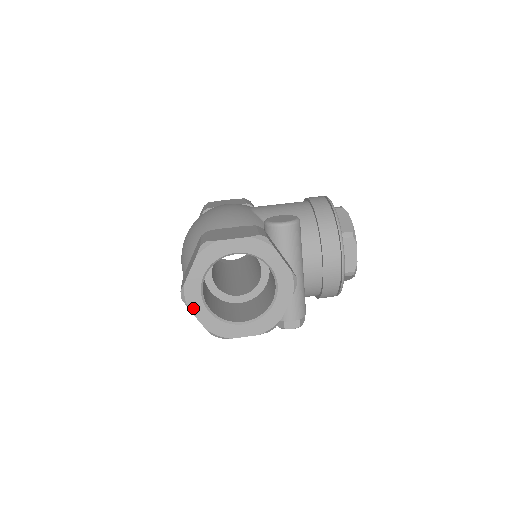
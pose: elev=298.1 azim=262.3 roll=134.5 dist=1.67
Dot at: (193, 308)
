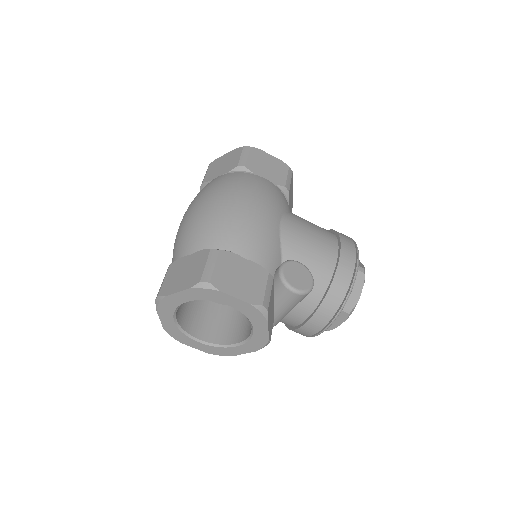
Dot at: (161, 313)
